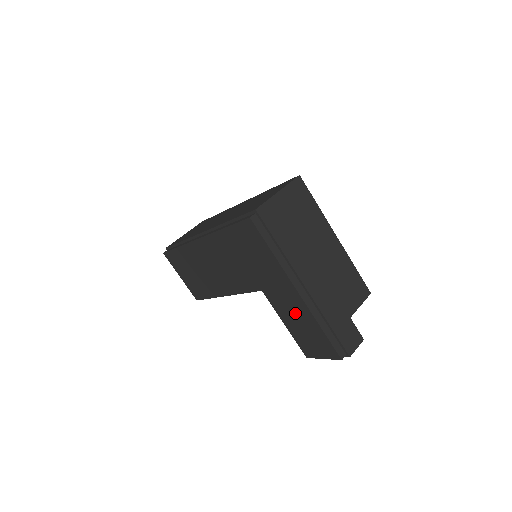
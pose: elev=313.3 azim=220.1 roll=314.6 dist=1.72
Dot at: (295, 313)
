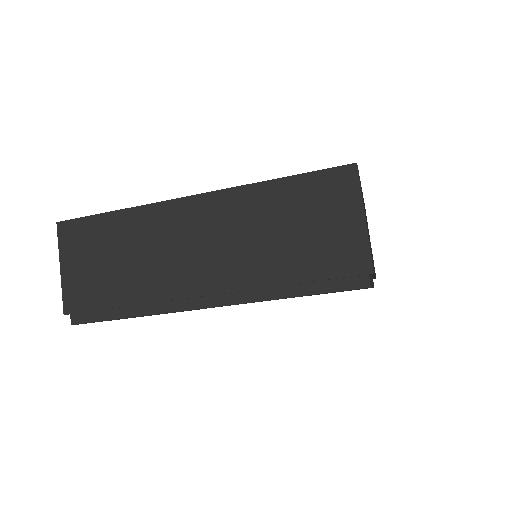
Dot at: occluded
